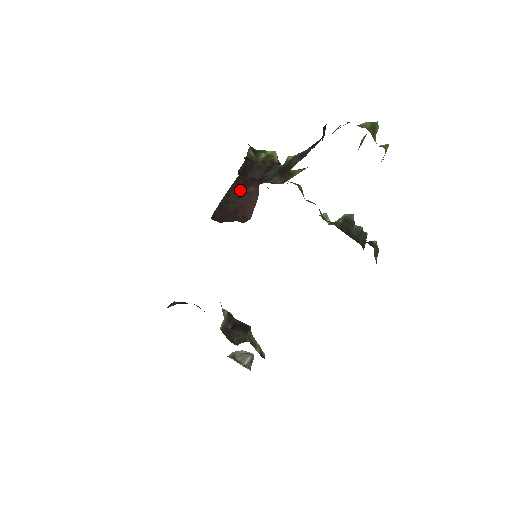
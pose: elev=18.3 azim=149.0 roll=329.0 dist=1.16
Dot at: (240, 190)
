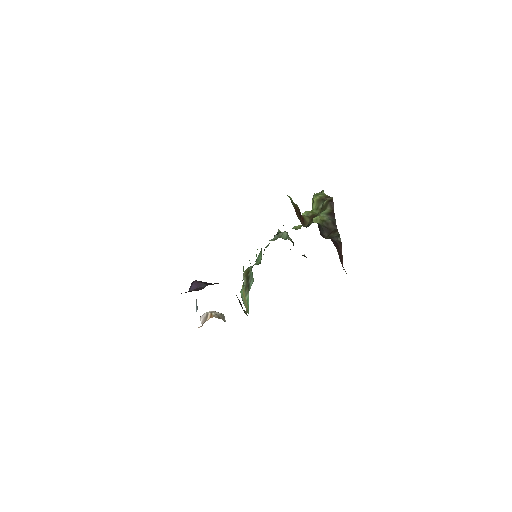
Dot at: (338, 250)
